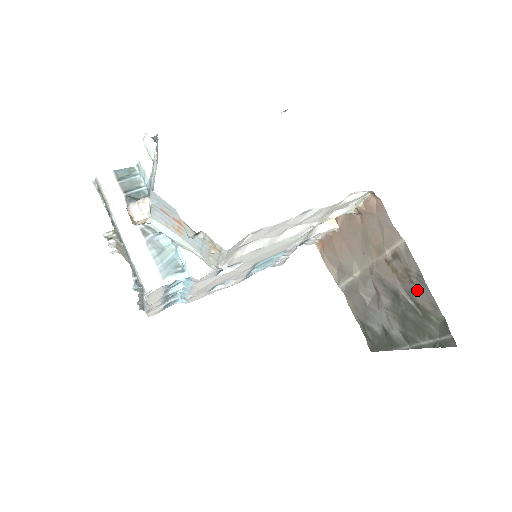
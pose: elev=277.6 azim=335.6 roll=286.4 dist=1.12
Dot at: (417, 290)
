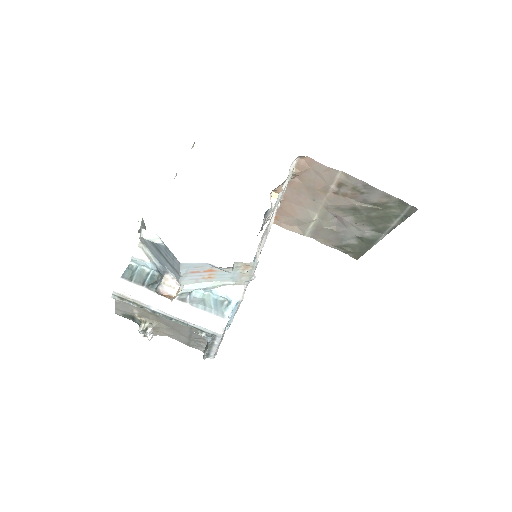
Dot at: (369, 195)
